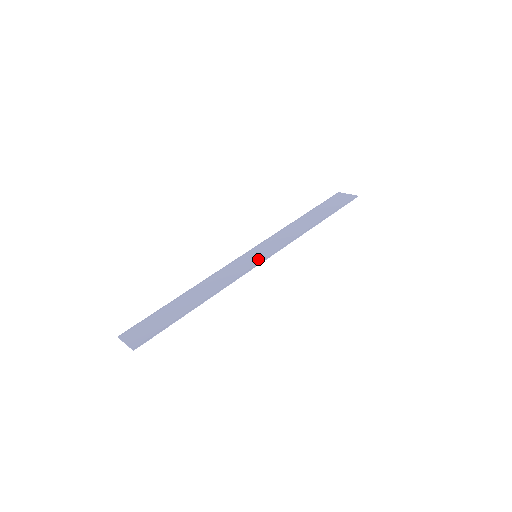
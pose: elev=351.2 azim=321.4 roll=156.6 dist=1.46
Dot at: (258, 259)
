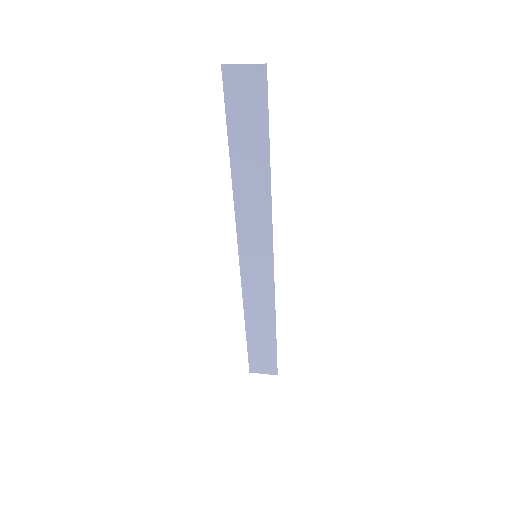
Dot at: (264, 252)
